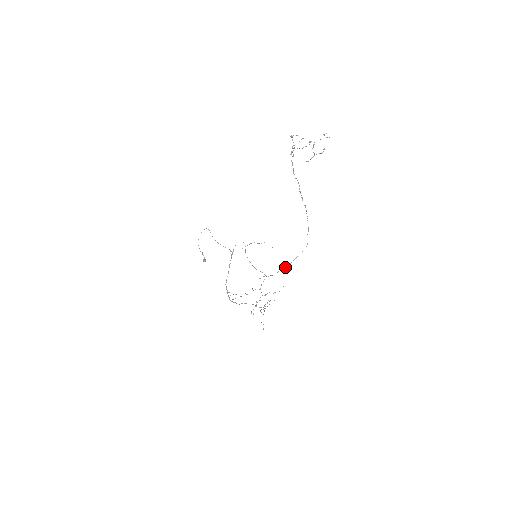
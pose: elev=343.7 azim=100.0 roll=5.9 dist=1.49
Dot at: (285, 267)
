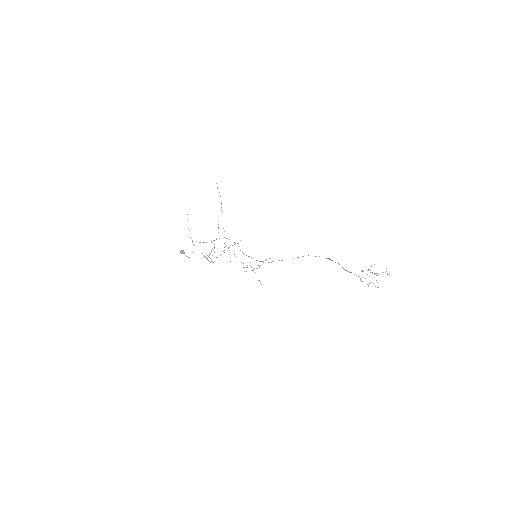
Dot at: occluded
